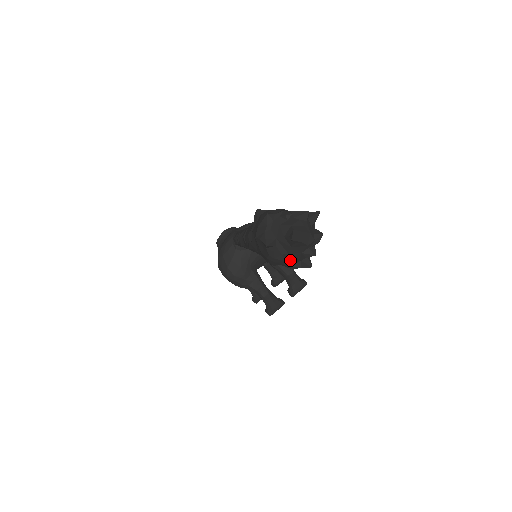
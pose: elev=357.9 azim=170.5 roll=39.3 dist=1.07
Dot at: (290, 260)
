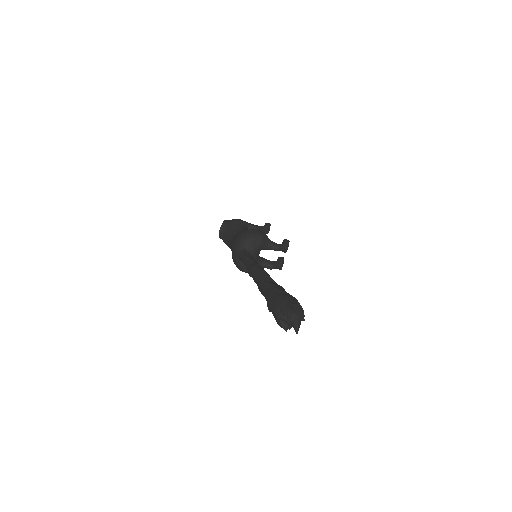
Dot at: occluded
